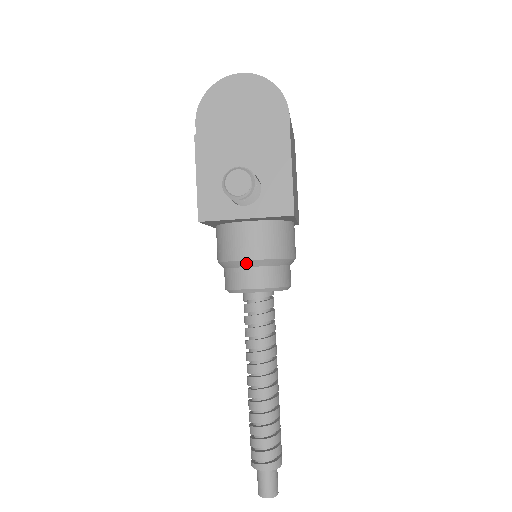
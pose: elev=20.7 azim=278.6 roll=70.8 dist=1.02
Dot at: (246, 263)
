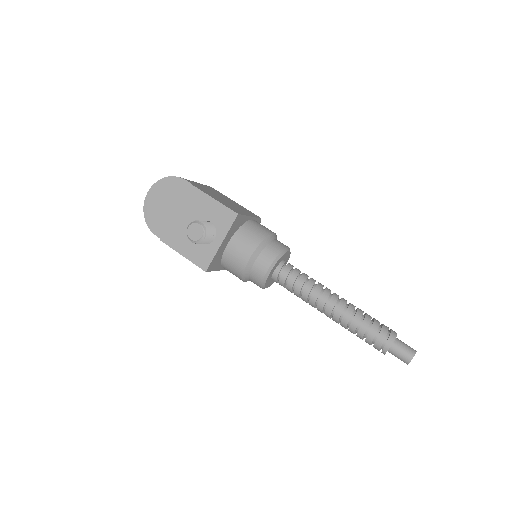
Dot at: (250, 263)
